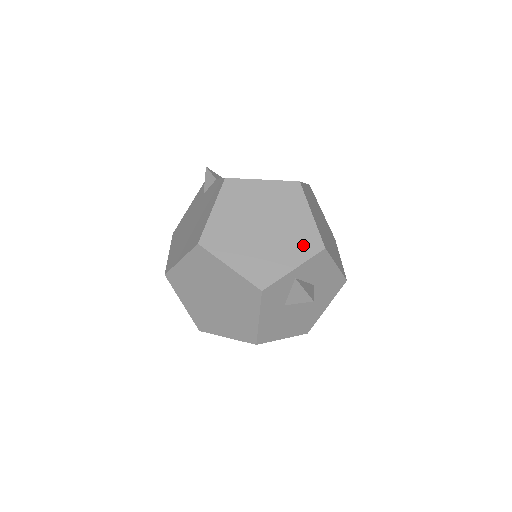
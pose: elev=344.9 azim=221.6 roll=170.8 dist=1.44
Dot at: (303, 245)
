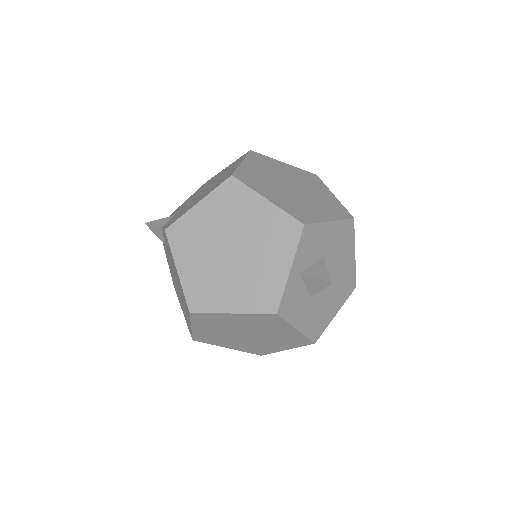
Dot at: (281, 239)
